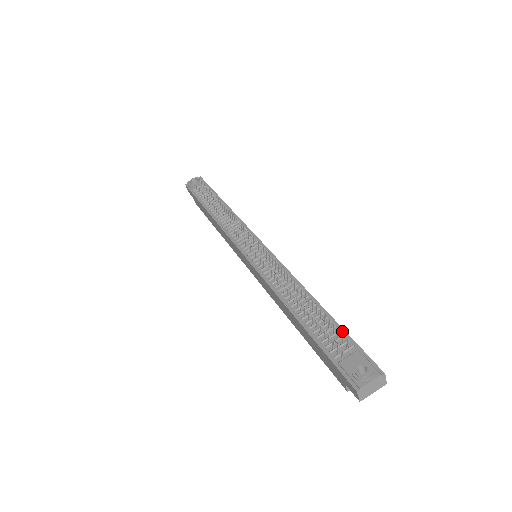
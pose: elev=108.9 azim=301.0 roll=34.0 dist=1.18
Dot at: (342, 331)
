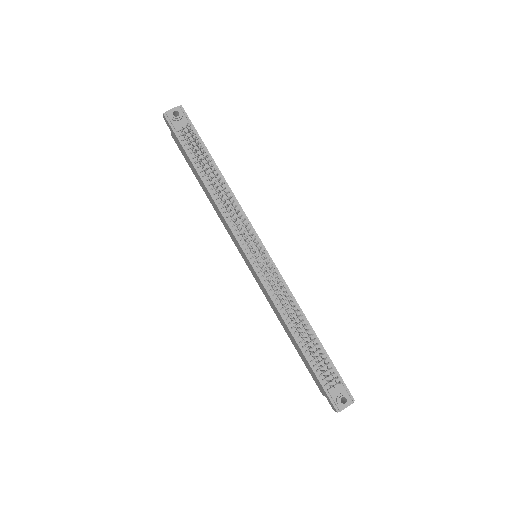
Dot at: (331, 363)
